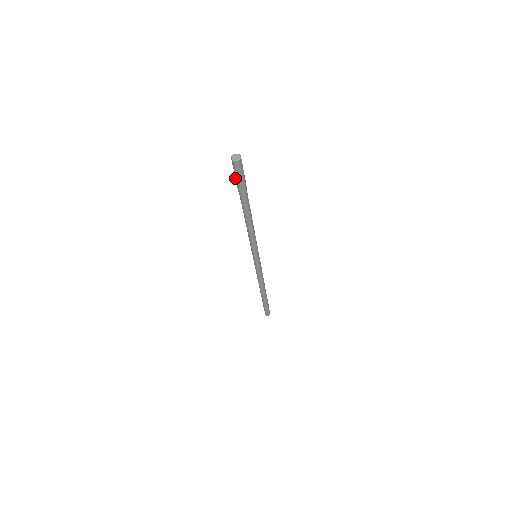
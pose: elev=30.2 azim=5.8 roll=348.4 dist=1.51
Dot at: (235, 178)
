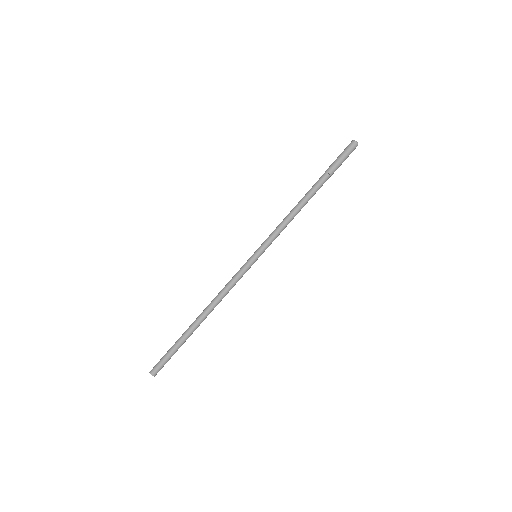
Dot at: (337, 158)
